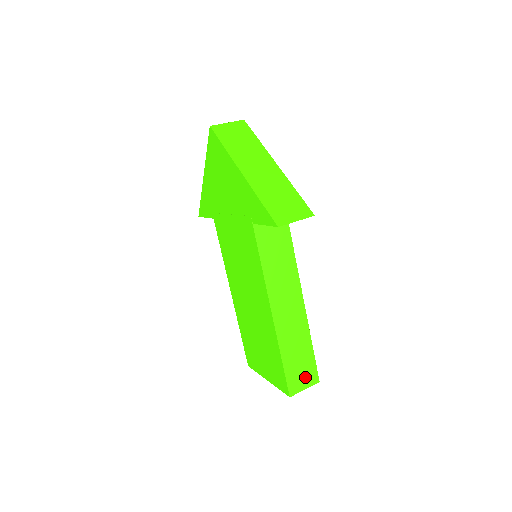
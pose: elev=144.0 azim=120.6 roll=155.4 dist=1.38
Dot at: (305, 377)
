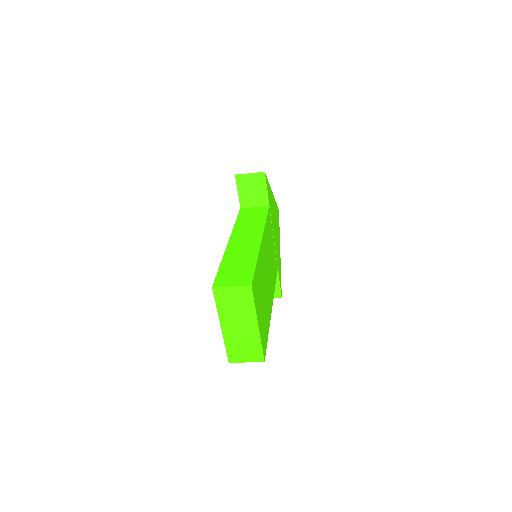
Dot at: (237, 279)
